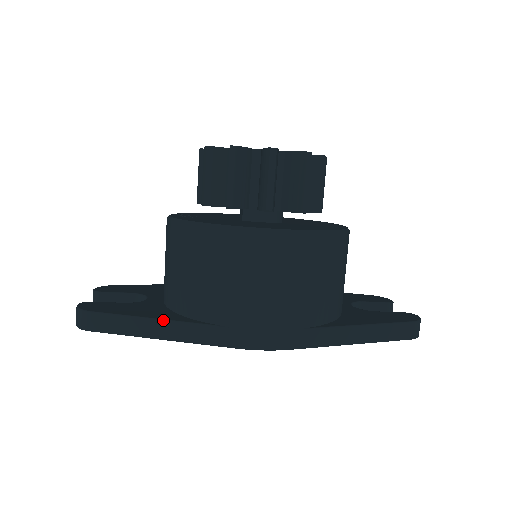
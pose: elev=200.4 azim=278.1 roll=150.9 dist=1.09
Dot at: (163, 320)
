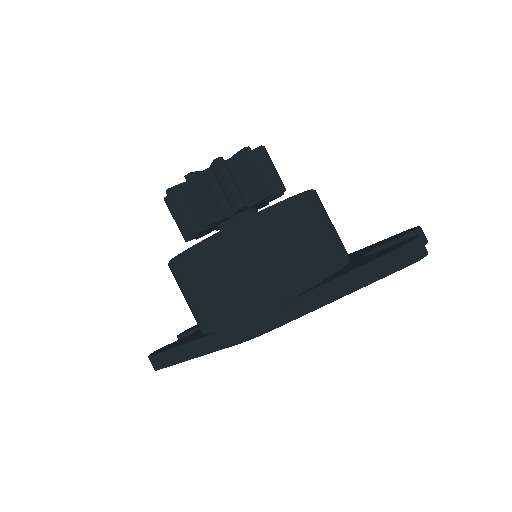
Dot at: (186, 344)
